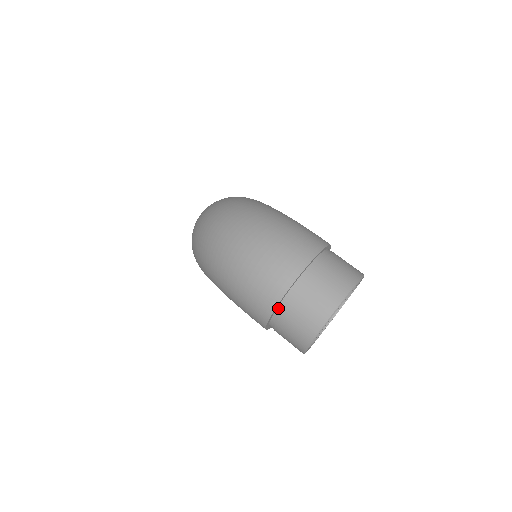
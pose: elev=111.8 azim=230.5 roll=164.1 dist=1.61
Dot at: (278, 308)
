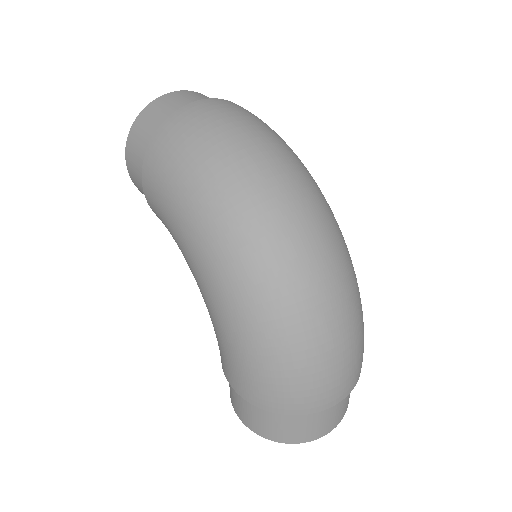
Dot at: occluded
